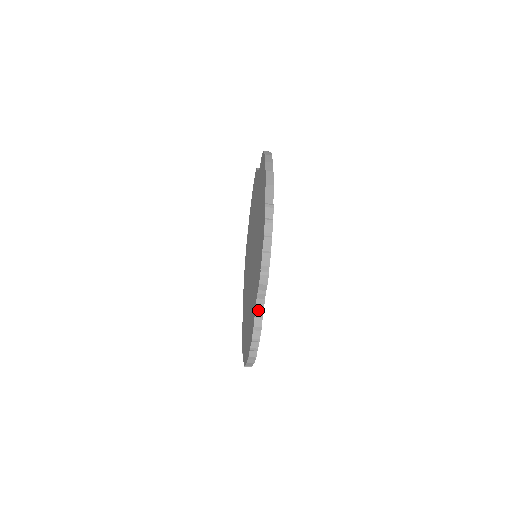
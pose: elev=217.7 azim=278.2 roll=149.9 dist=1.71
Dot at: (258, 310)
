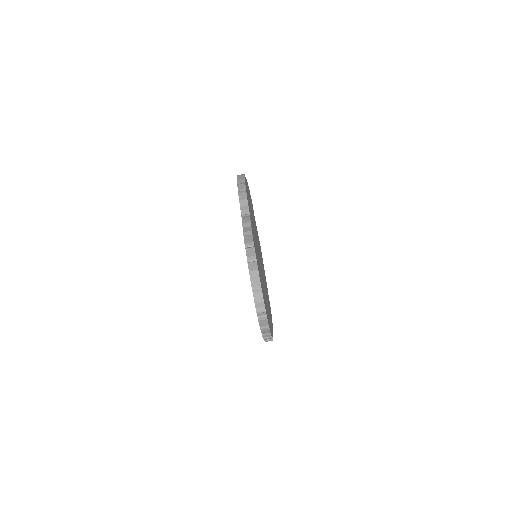
Dot at: (245, 221)
